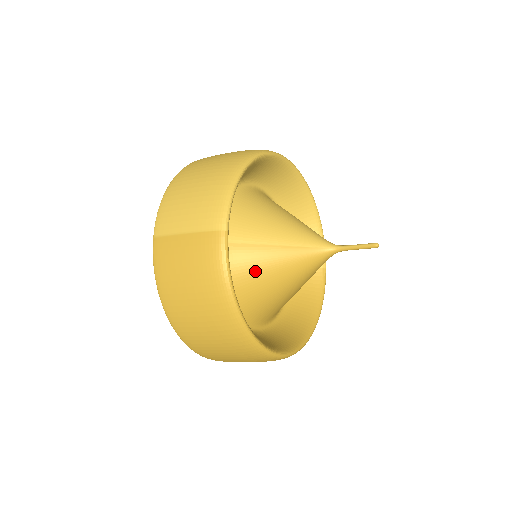
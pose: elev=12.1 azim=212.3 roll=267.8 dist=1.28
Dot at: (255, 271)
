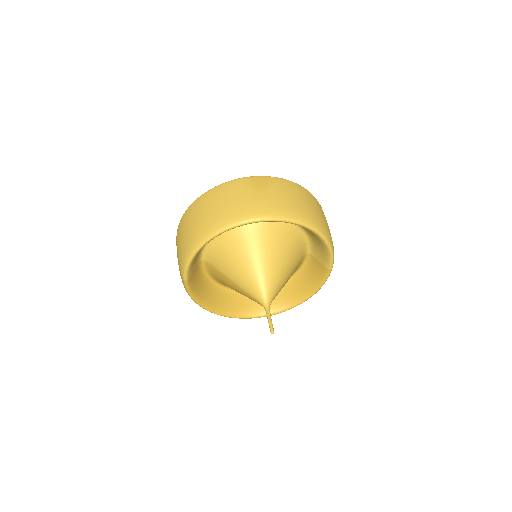
Dot at: (227, 284)
